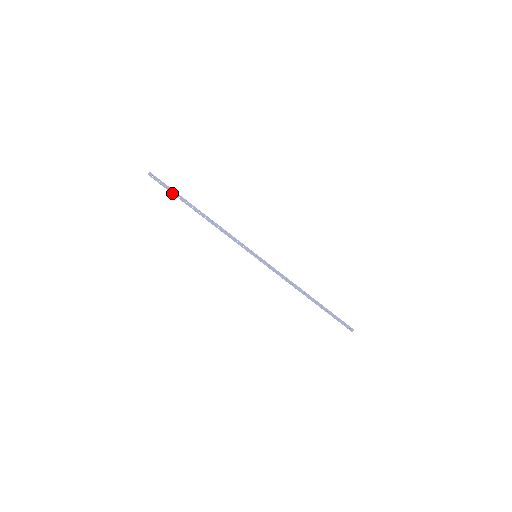
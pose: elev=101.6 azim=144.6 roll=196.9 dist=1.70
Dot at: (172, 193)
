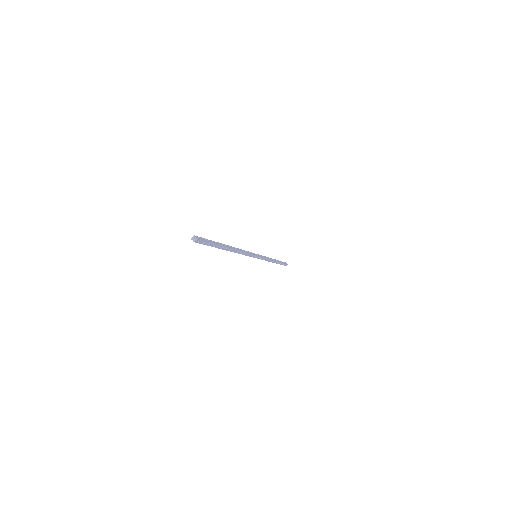
Dot at: (210, 245)
